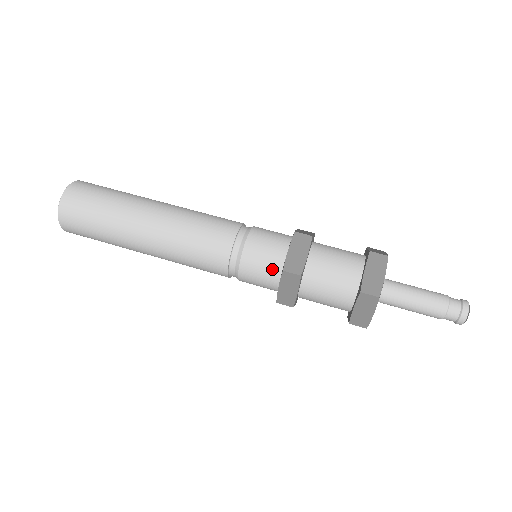
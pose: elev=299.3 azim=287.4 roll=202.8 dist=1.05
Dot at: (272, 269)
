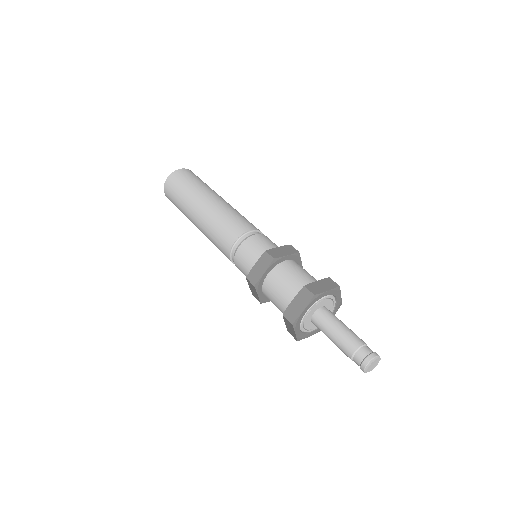
Dot at: (248, 272)
